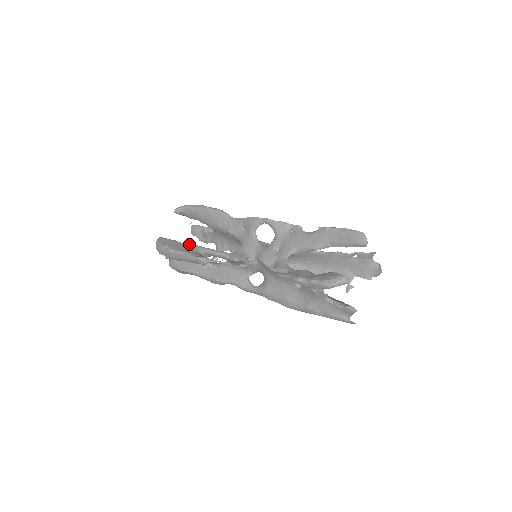
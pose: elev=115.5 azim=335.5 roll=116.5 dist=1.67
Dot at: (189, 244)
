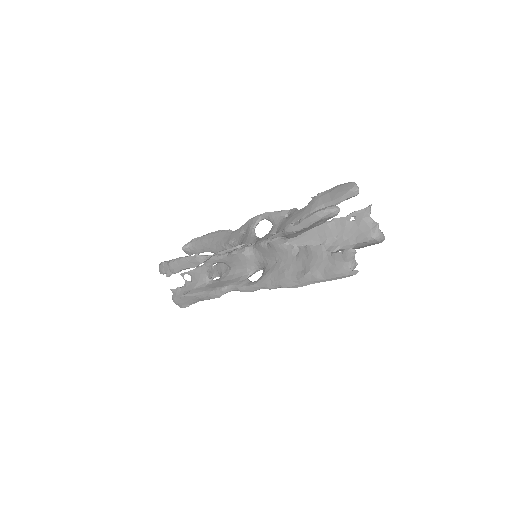
Dot at: occluded
